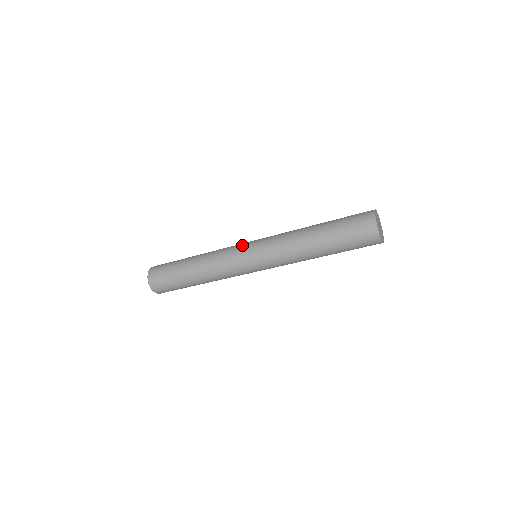
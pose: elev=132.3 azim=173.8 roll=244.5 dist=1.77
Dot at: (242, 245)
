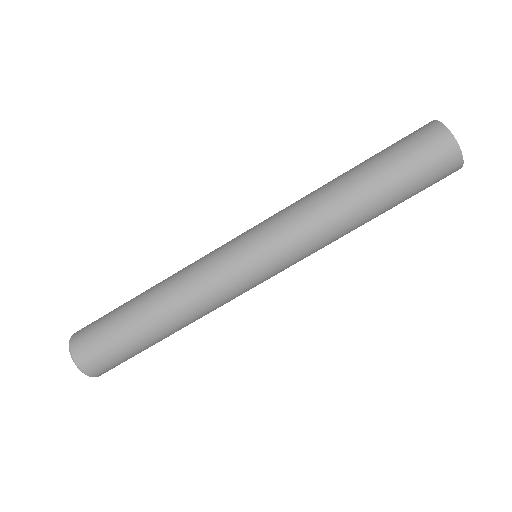
Dot at: occluded
